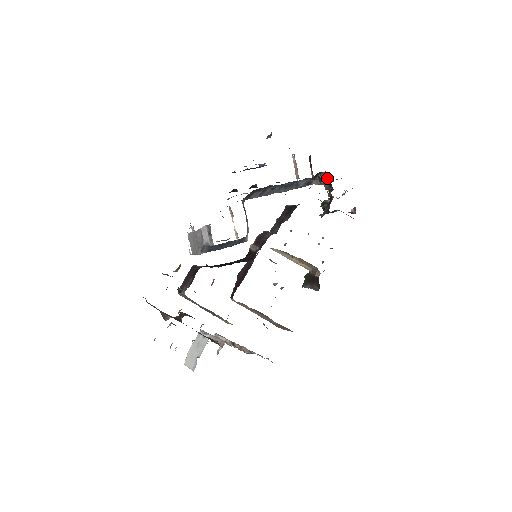
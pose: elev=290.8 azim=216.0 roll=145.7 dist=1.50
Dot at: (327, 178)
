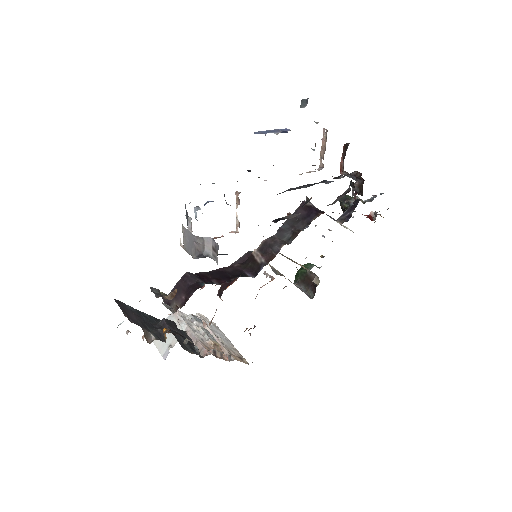
Dot at: (359, 180)
